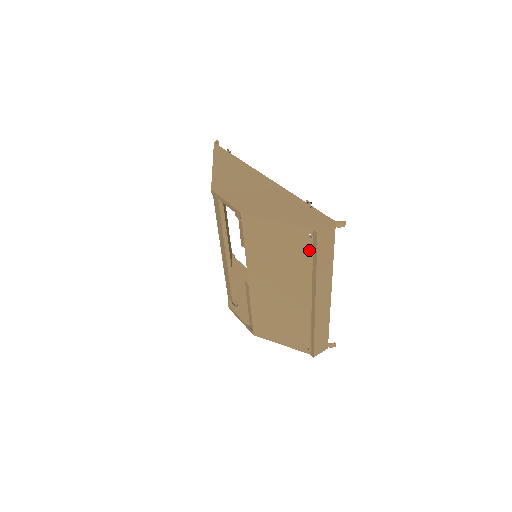
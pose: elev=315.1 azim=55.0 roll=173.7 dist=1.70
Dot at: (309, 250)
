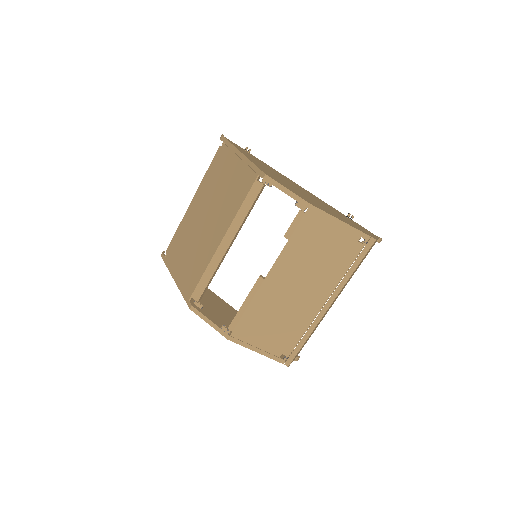
Dot at: (355, 255)
